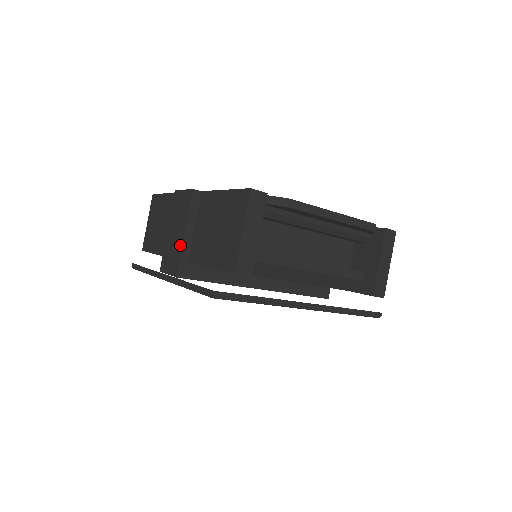
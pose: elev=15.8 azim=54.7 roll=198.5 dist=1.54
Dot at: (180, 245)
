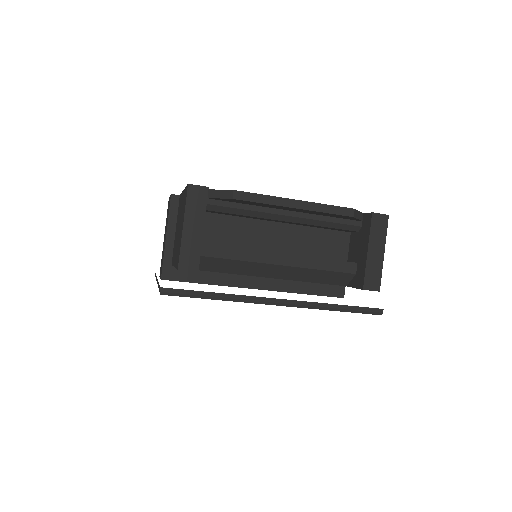
Dot at: (164, 249)
